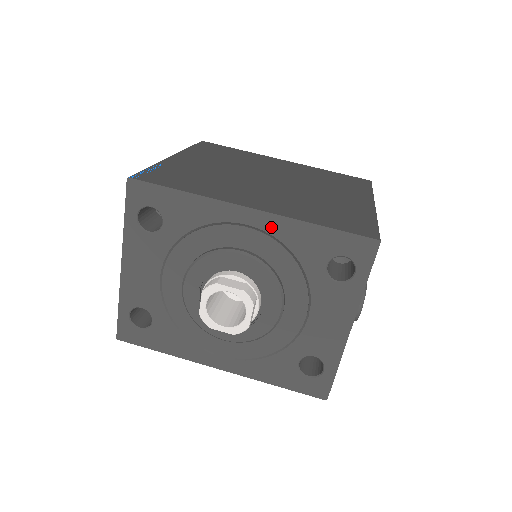
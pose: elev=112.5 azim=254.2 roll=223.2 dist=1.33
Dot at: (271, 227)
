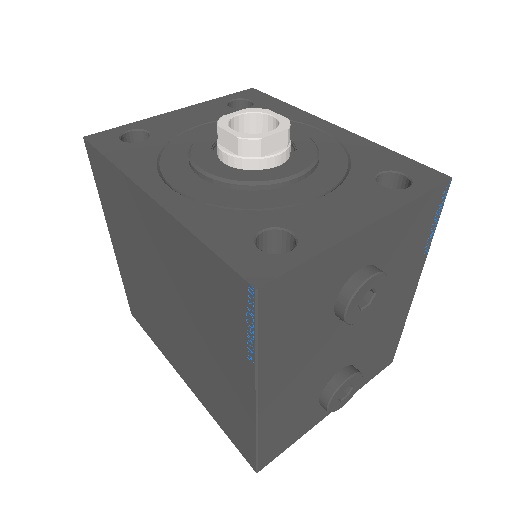
Dot at: (344, 137)
